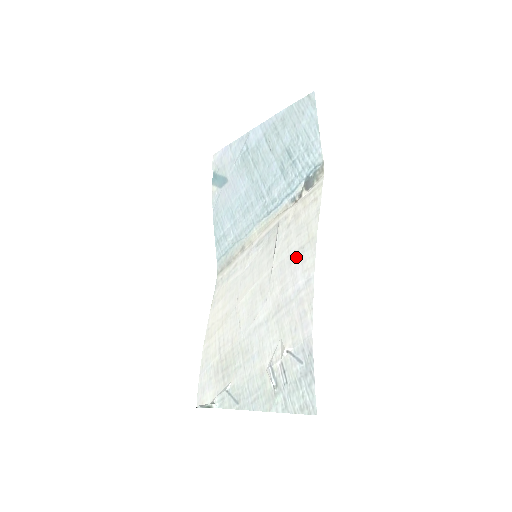
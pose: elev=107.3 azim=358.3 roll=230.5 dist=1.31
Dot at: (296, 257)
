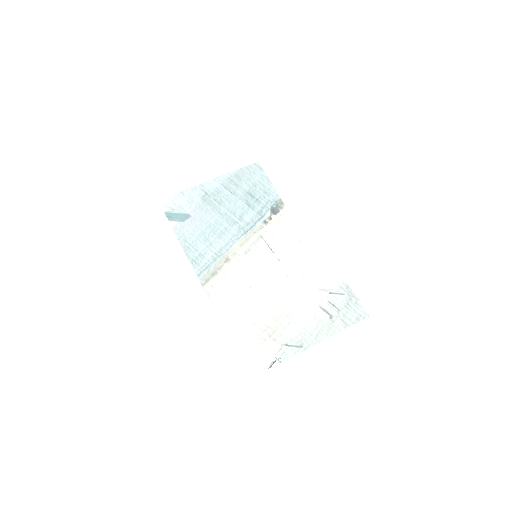
Dot at: (298, 246)
